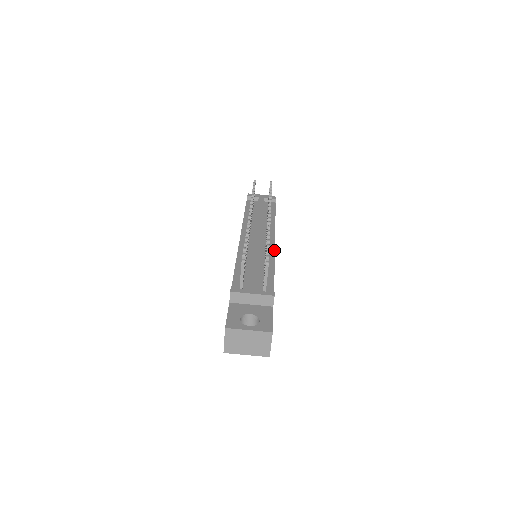
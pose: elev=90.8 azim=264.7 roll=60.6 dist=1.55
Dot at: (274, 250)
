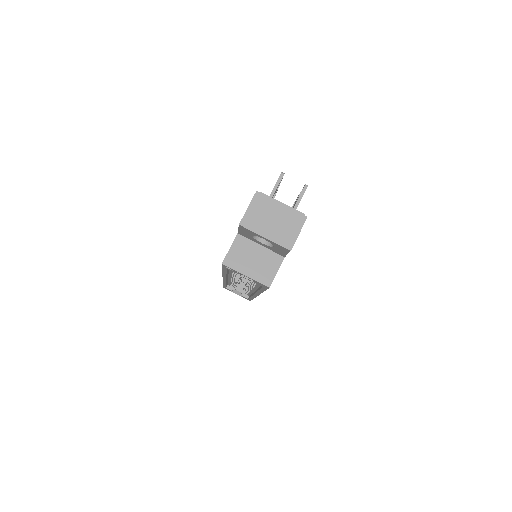
Dot at: occluded
